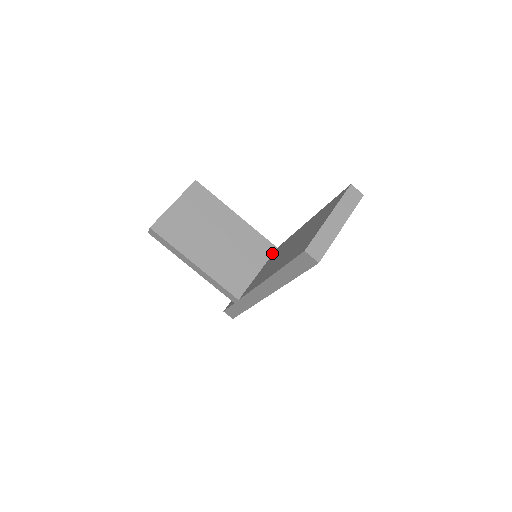
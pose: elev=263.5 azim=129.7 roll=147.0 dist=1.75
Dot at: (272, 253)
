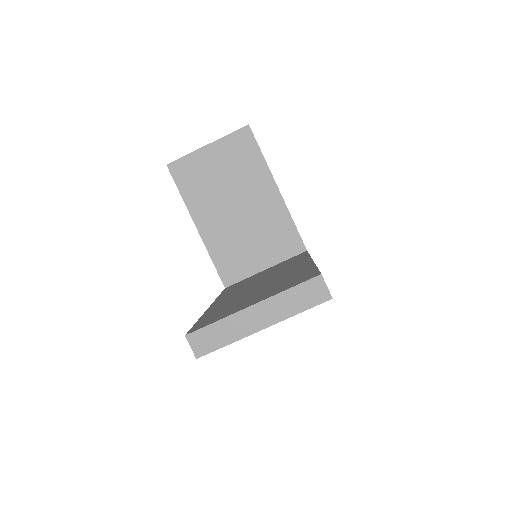
Dot at: (296, 254)
